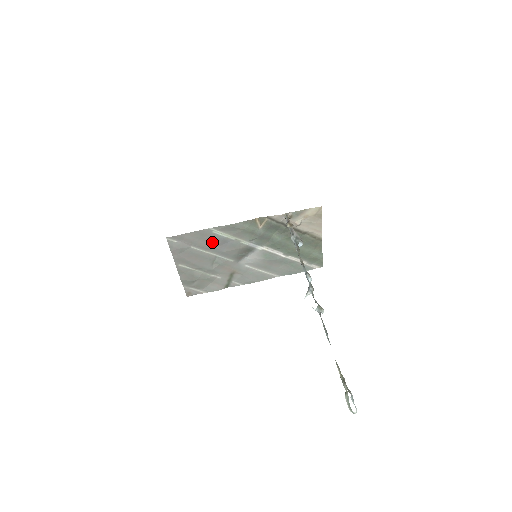
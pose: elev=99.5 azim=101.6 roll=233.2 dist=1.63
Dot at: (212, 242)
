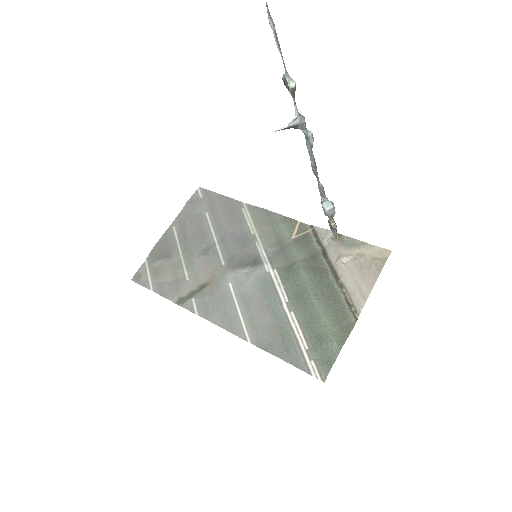
Dot at: (229, 221)
